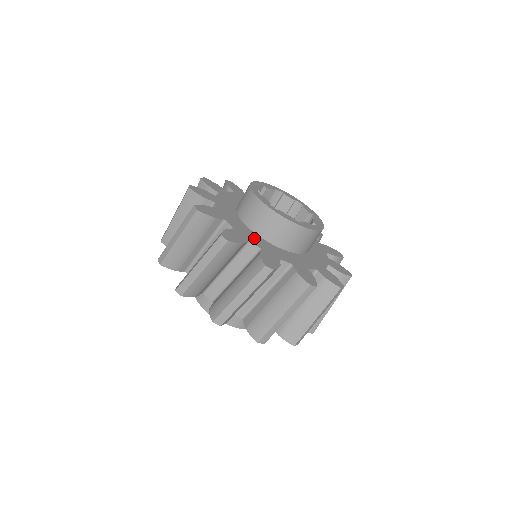
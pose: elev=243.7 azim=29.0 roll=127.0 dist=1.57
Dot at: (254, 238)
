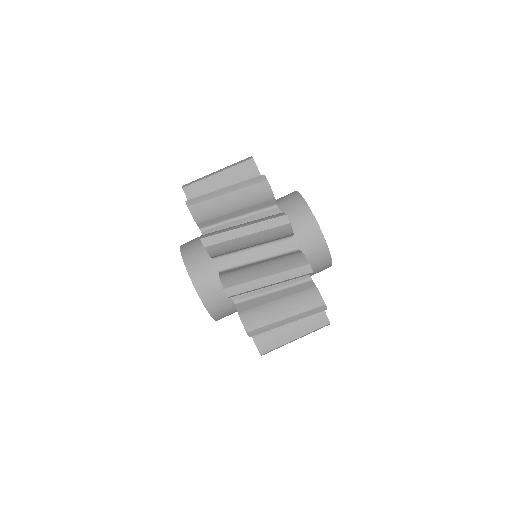
Dot at: occluded
